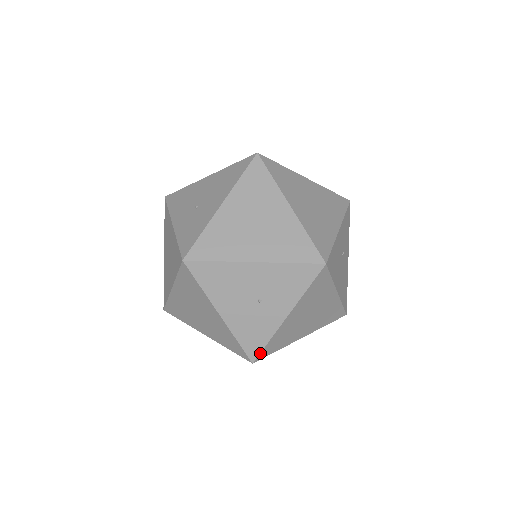
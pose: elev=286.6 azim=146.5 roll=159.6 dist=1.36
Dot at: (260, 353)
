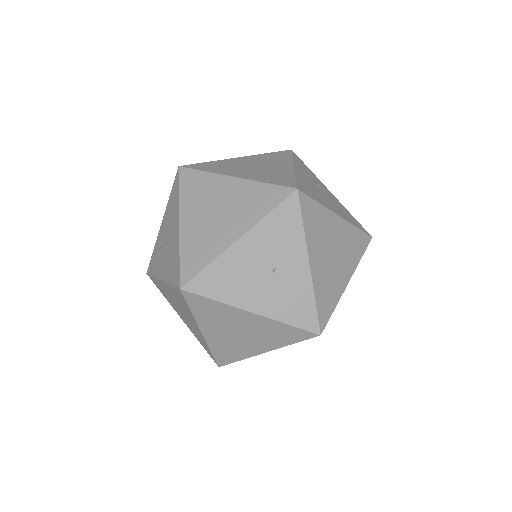
Dot at: (318, 319)
